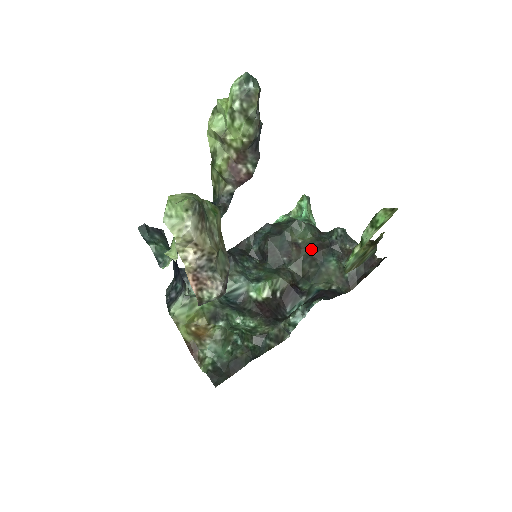
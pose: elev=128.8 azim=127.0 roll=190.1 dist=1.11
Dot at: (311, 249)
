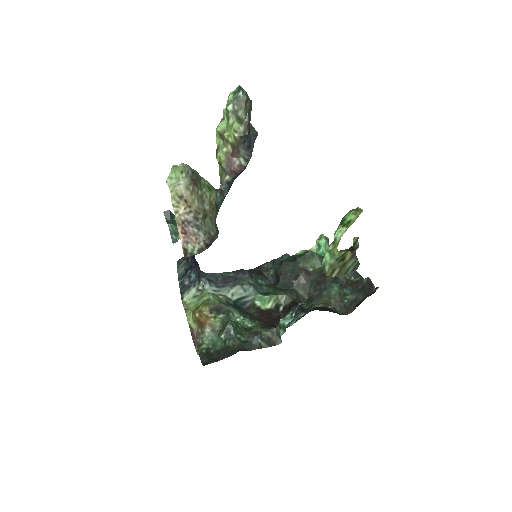
Dot at: (318, 276)
